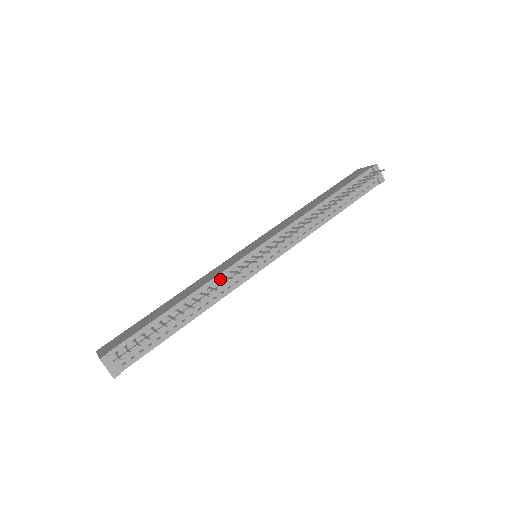
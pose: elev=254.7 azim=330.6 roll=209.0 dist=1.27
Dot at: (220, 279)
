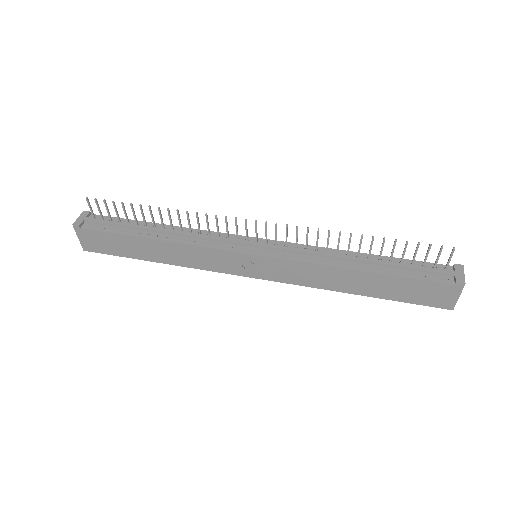
Dot at: (206, 234)
